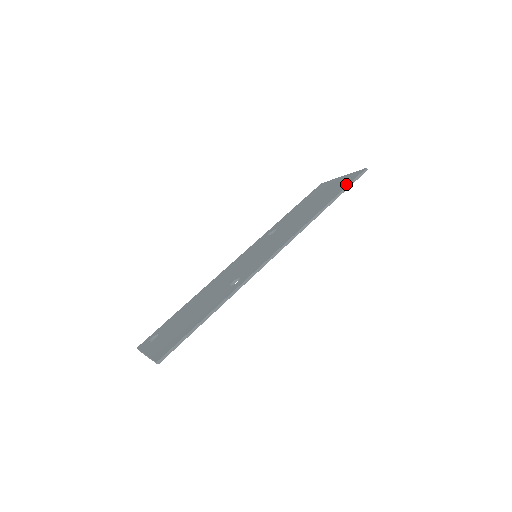
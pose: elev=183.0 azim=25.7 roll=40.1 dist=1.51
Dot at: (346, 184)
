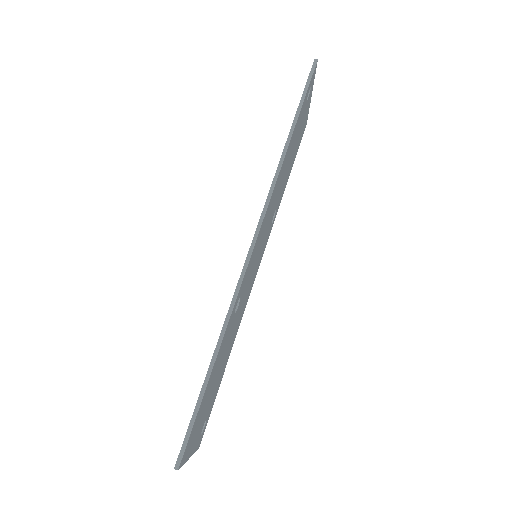
Dot at: occluded
